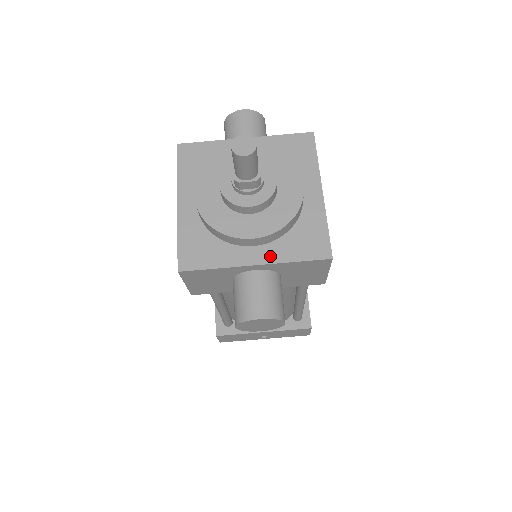
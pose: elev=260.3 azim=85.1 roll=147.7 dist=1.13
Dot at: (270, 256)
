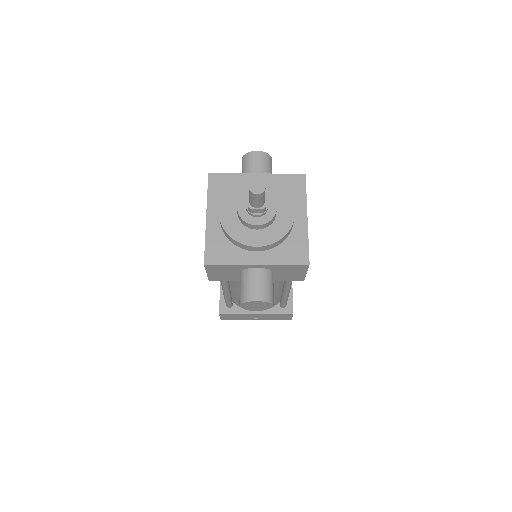
Dot at: (267, 259)
